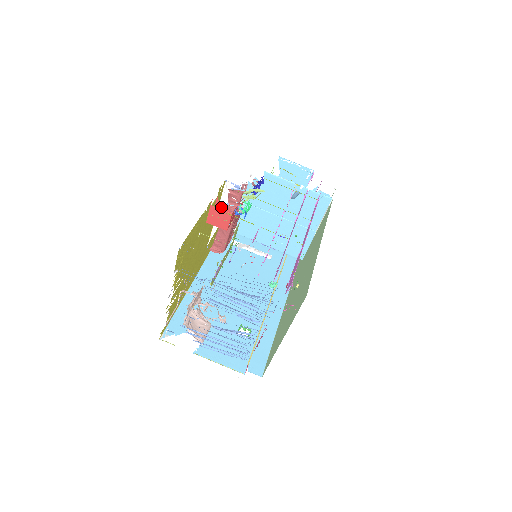
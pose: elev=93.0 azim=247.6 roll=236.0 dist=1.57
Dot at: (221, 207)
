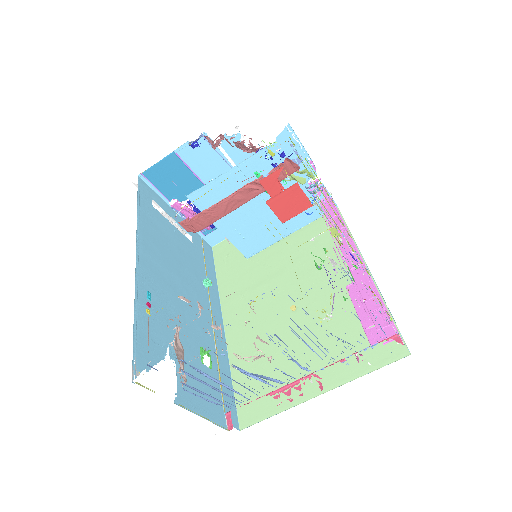
Dot at: (274, 181)
